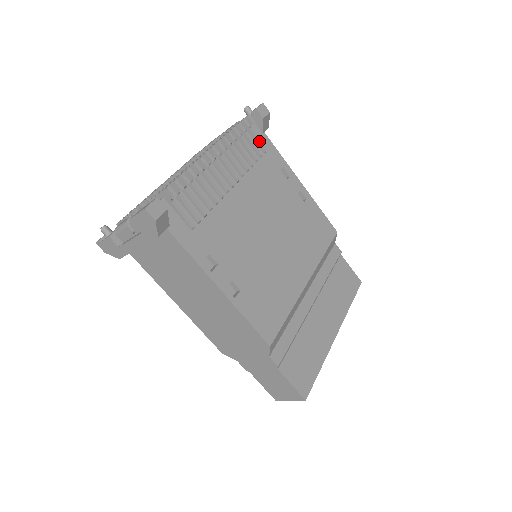
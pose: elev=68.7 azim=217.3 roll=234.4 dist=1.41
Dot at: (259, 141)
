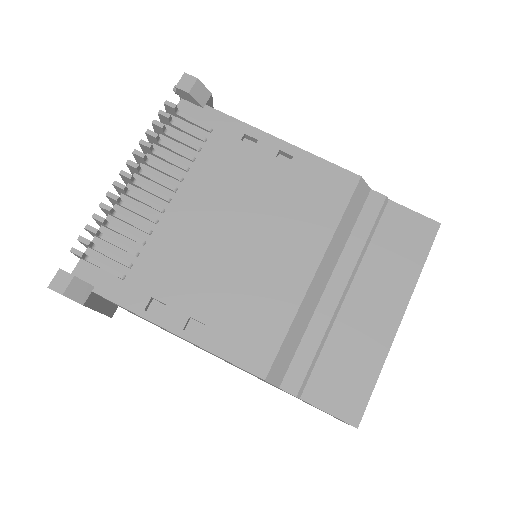
Dot at: (197, 122)
